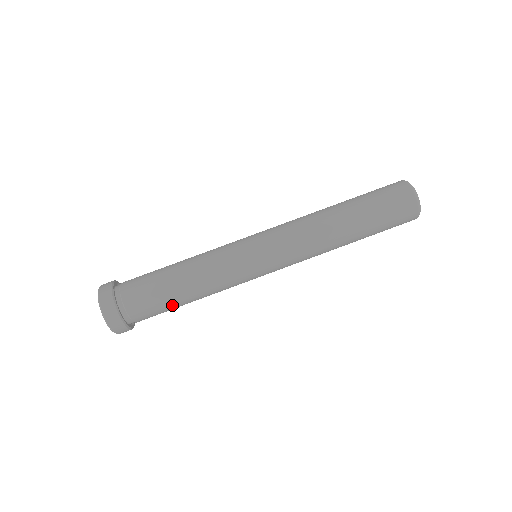
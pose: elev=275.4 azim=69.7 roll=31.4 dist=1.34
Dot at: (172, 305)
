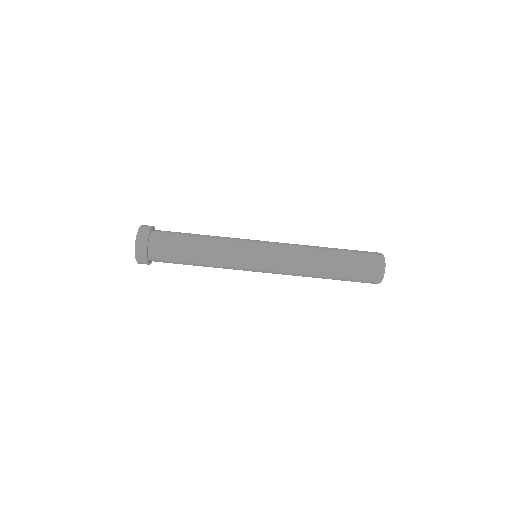
Dot at: (184, 264)
